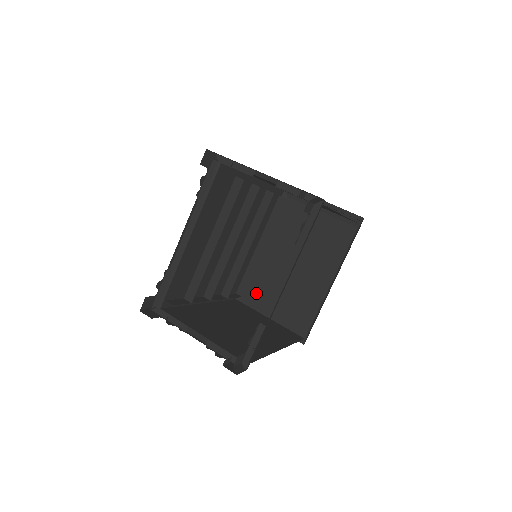
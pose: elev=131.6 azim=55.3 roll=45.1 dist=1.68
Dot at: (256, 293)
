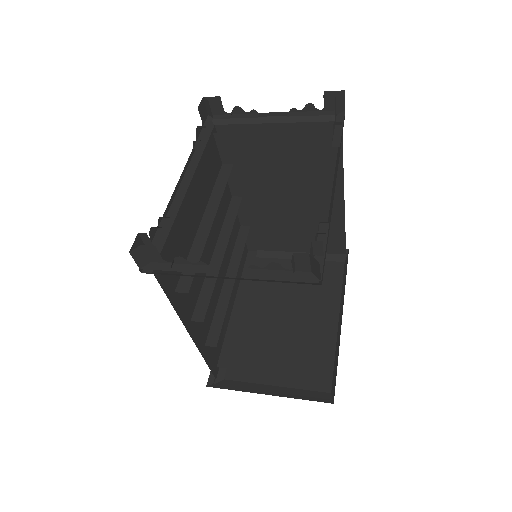
Dot at: (243, 366)
